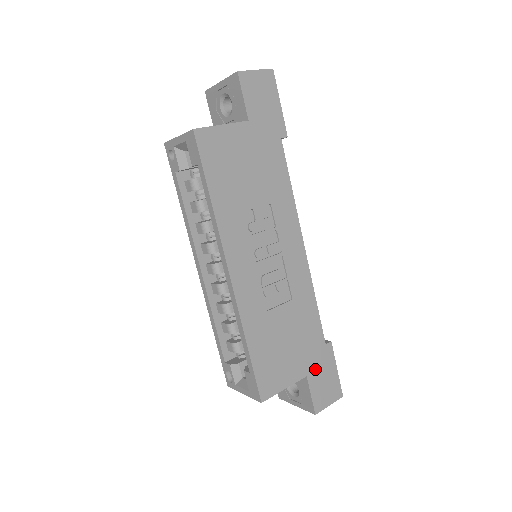
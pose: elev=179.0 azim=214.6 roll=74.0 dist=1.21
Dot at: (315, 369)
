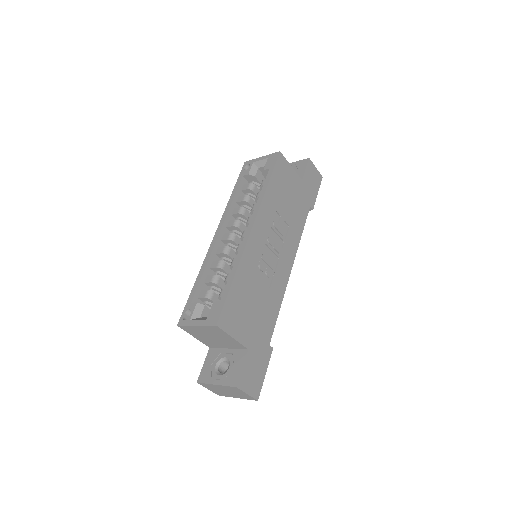
Dot at: (255, 352)
